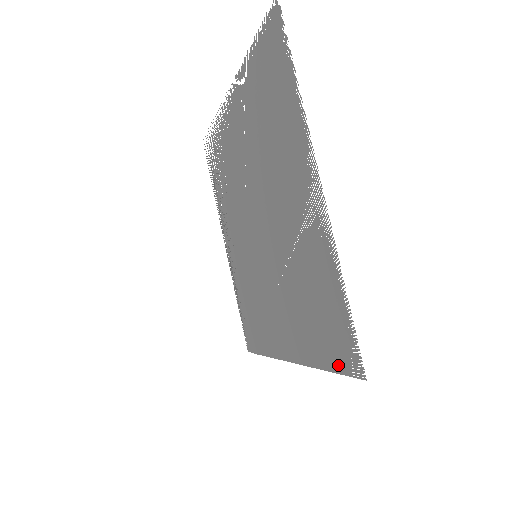
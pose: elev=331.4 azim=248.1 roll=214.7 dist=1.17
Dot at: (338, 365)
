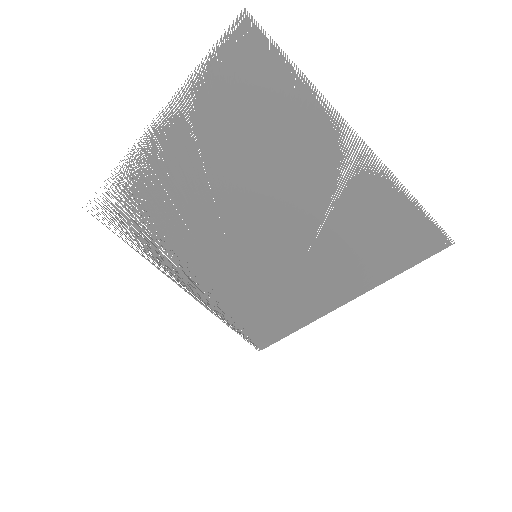
Dot at: (418, 257)
